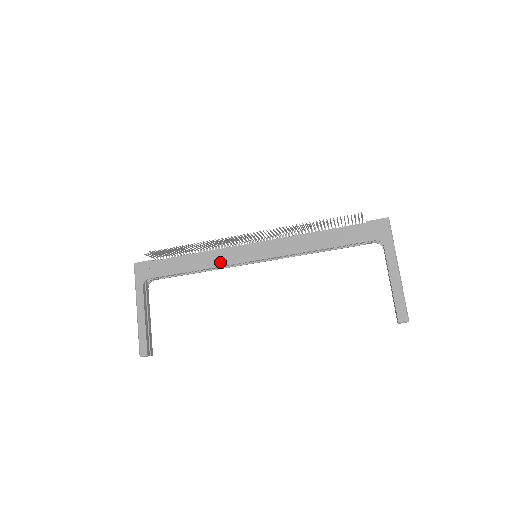
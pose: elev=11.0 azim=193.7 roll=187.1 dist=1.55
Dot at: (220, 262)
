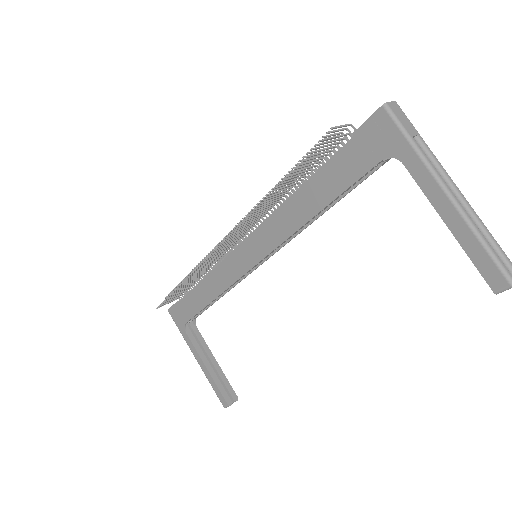
Dot at: (226, 282)
